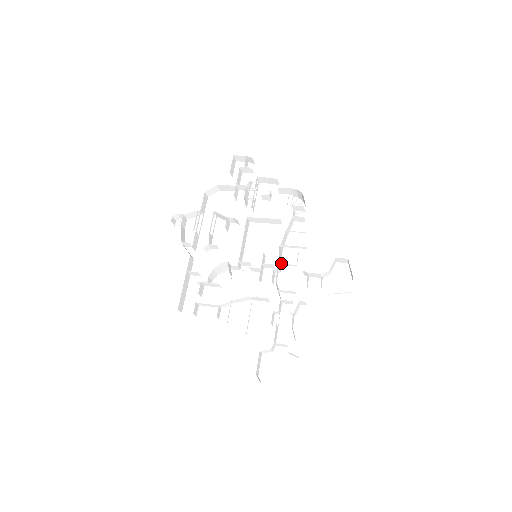
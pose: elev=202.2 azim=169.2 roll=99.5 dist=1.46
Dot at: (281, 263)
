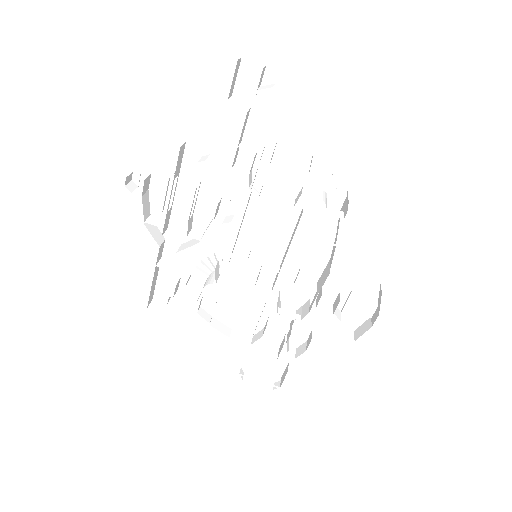
Dot at: (290, 261)
